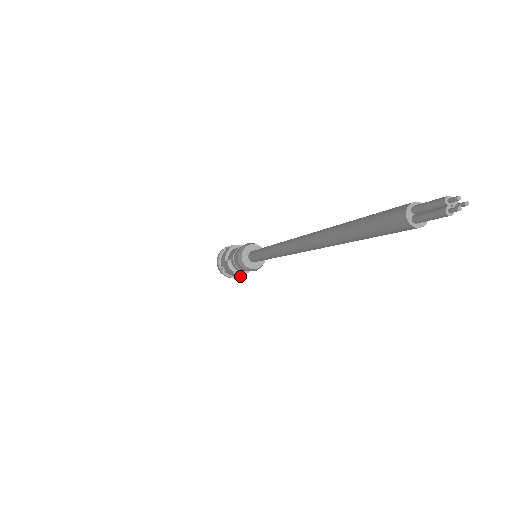
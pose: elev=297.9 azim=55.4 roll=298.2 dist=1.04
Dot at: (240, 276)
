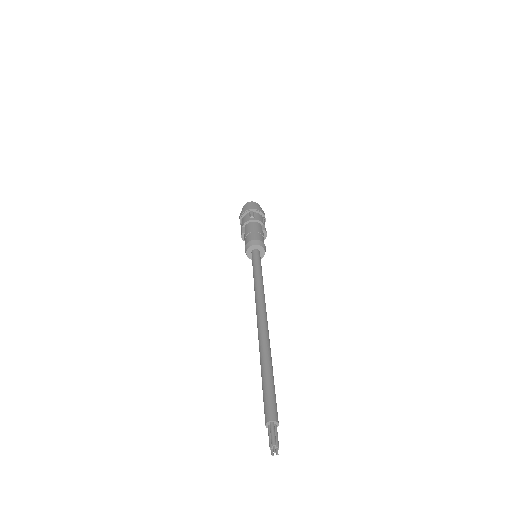
Dot at: occluded
